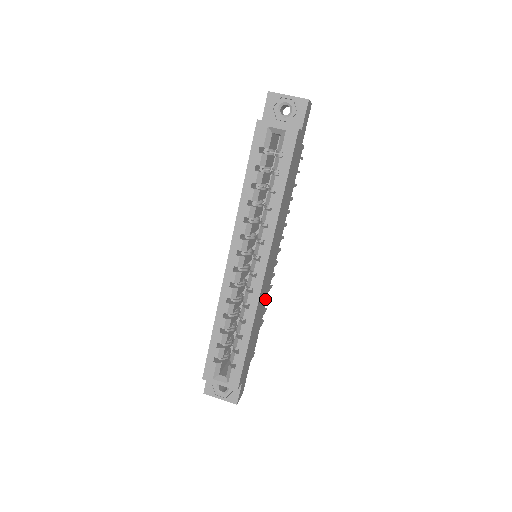
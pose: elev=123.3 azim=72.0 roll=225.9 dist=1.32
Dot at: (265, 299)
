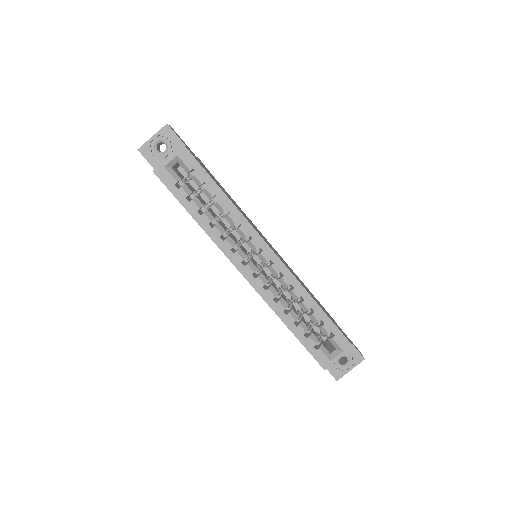
Dot at: occluded
